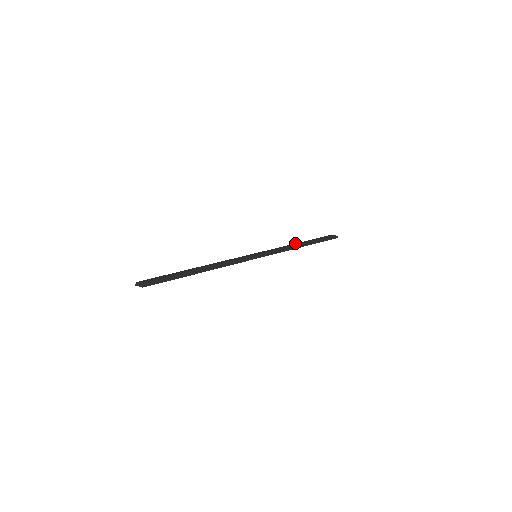
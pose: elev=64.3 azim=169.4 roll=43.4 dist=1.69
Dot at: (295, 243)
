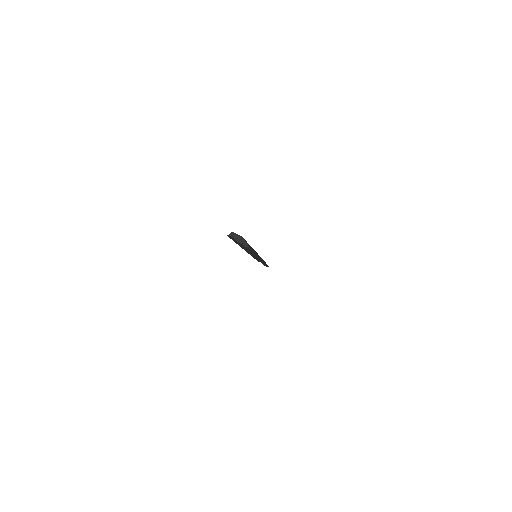
Dot at: occluded
